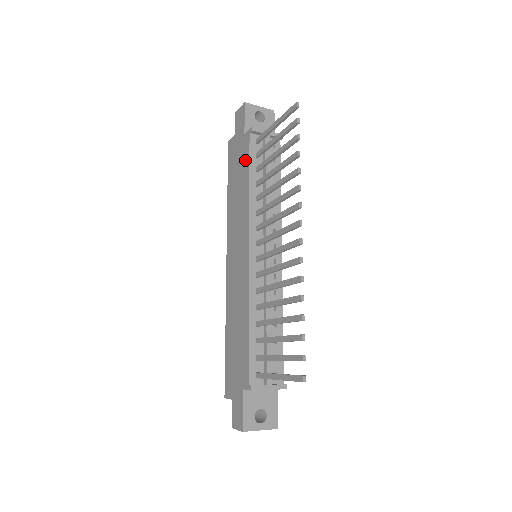
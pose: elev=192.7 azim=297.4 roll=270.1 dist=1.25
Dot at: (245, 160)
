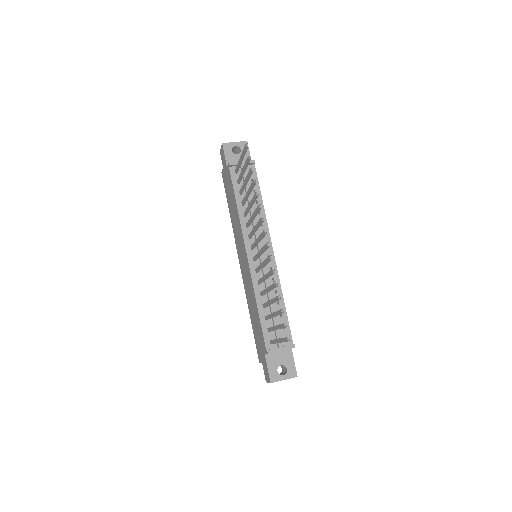
Dot at: (231, 188)
